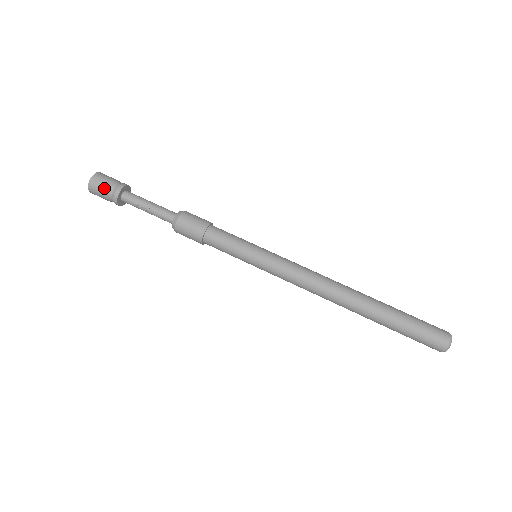
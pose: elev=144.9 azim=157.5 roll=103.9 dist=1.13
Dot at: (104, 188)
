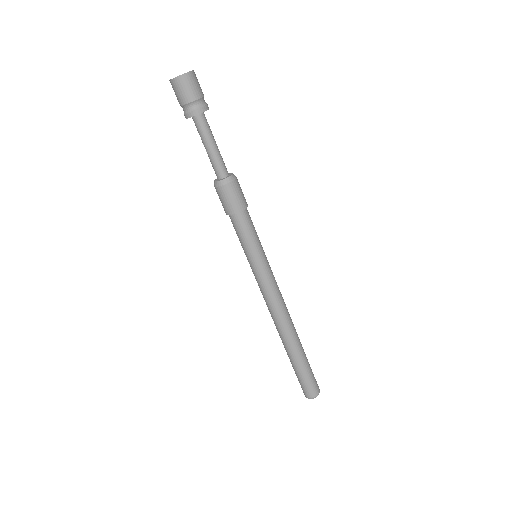
Dot at: (180, 99)
